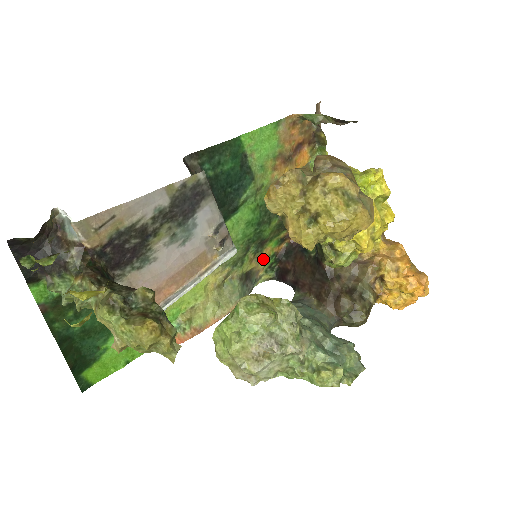
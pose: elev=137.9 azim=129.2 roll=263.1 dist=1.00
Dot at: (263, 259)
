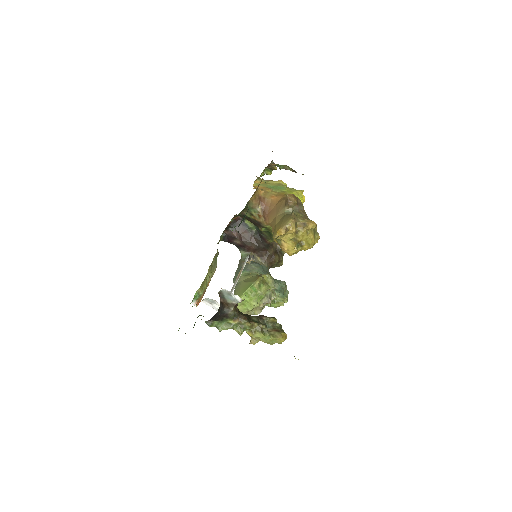
Dot at: occluded
